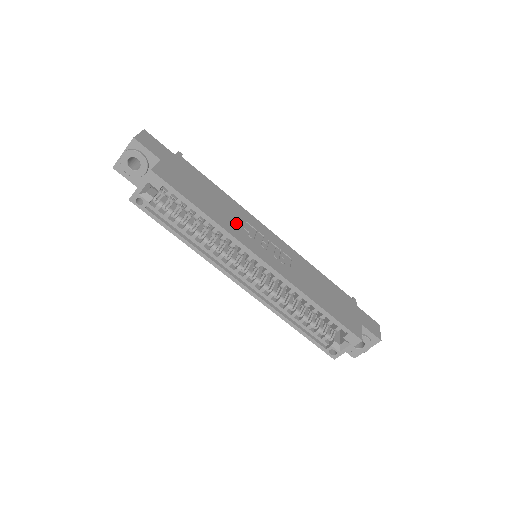
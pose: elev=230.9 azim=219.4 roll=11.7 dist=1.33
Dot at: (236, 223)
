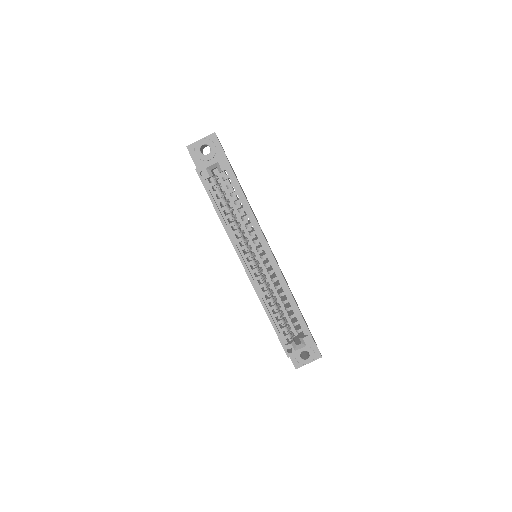
Dot at: occluded
